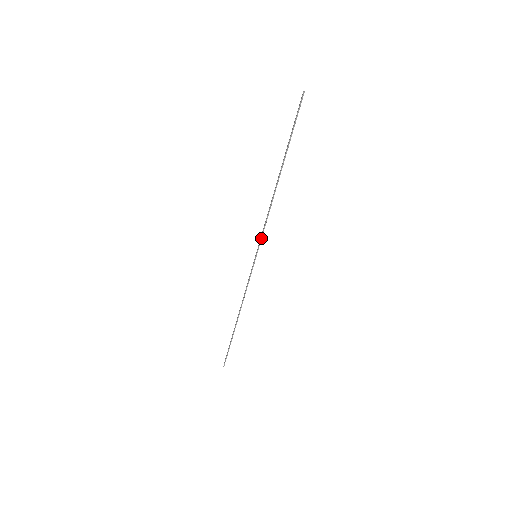
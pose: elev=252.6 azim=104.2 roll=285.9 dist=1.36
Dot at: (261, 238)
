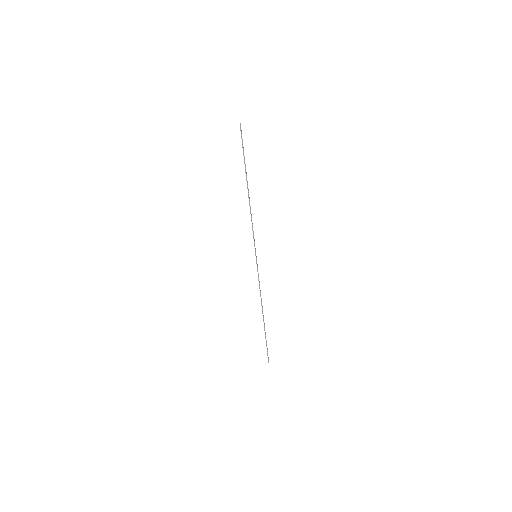
Dot at: (254, 240)
